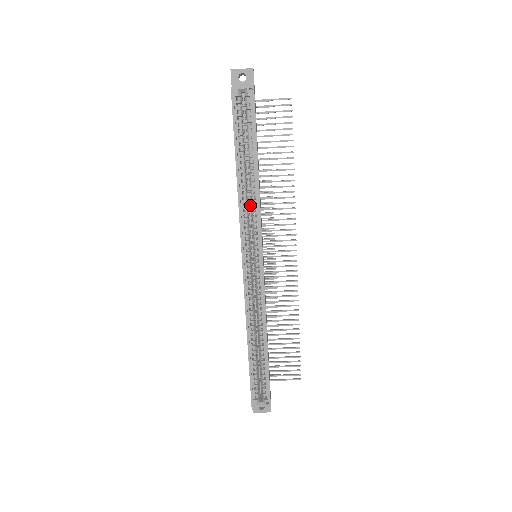
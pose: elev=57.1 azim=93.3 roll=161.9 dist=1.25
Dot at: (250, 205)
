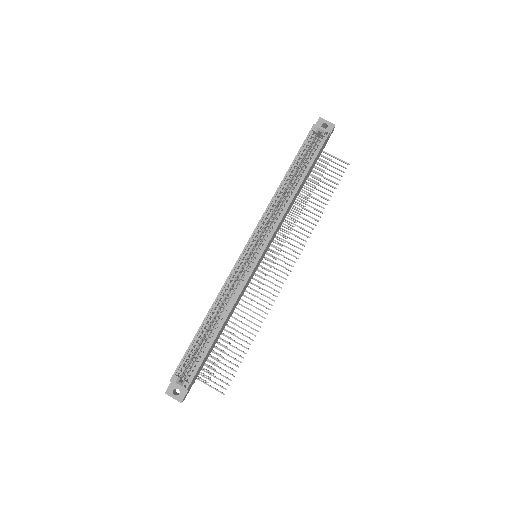
Dot at: occluded
